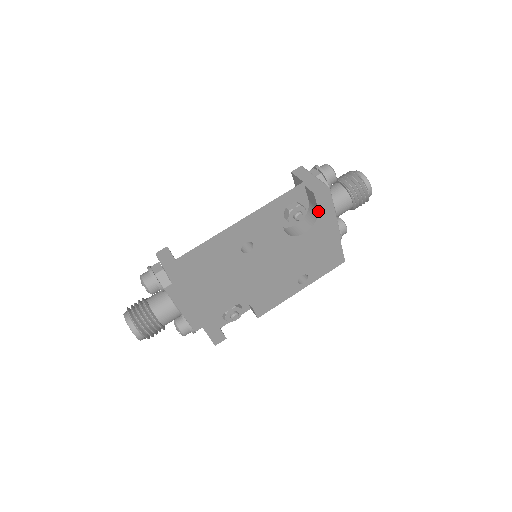
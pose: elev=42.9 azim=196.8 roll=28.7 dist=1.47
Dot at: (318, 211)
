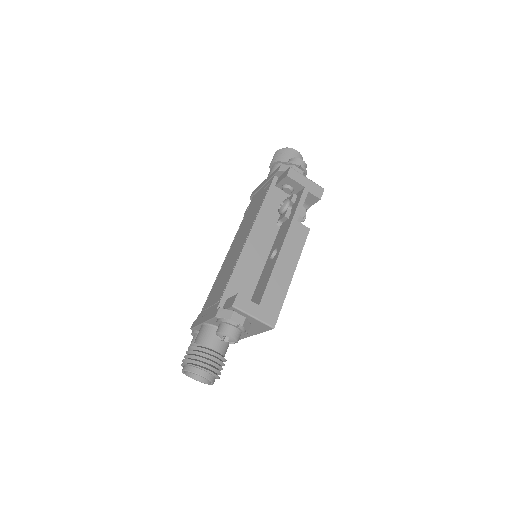
Dot at: occluded
